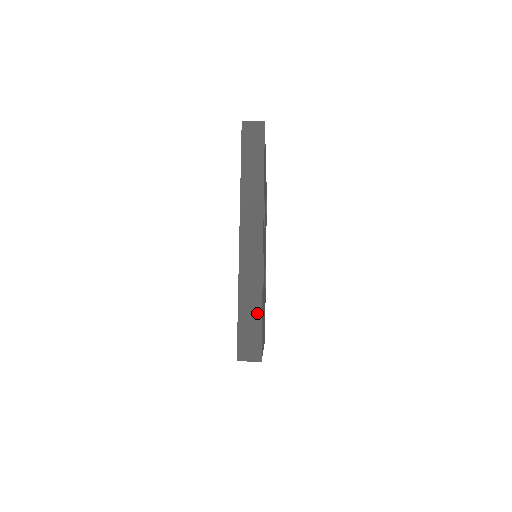
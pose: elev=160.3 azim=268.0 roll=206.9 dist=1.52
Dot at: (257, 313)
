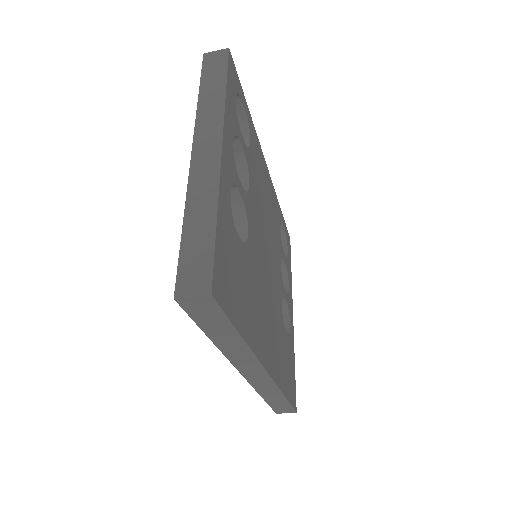
Dot at: (209, 231)
